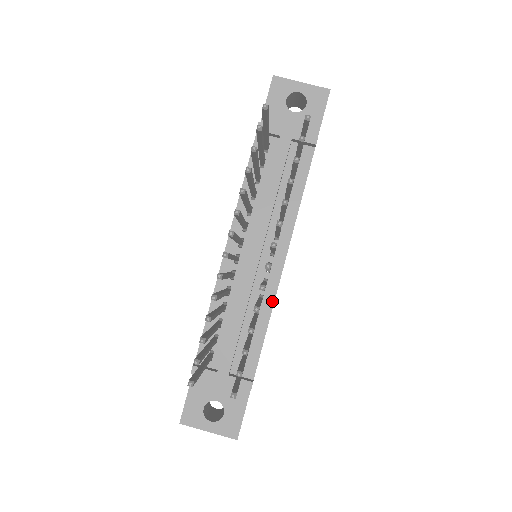
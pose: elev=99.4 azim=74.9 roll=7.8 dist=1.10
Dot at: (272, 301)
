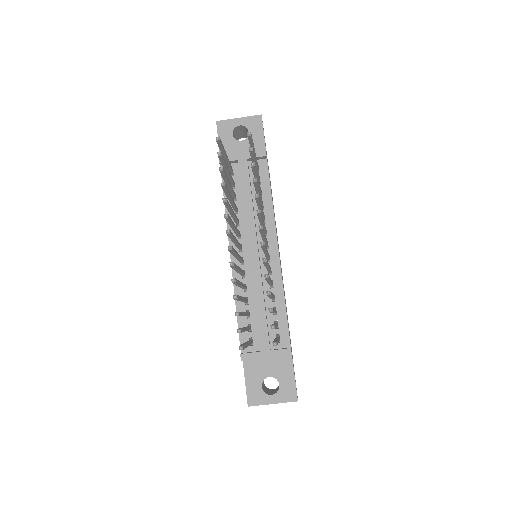
Dot at: (281, 282)
